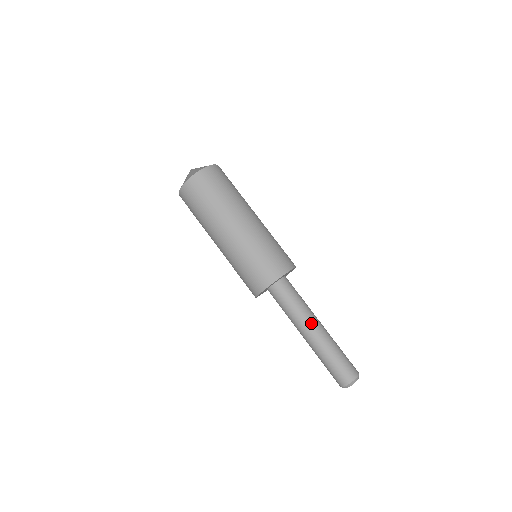
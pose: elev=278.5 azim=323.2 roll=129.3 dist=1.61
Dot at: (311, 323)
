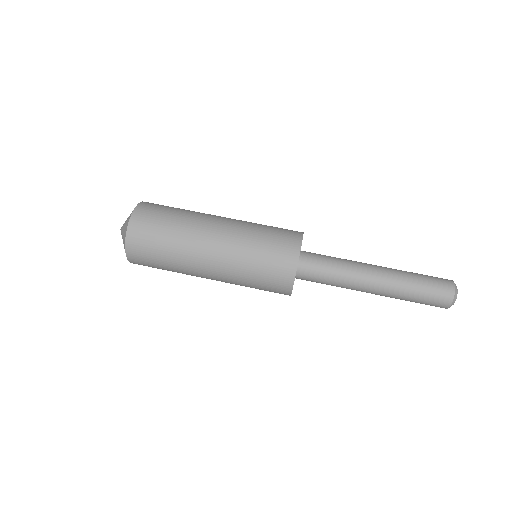
Dot at: (366, 263)
